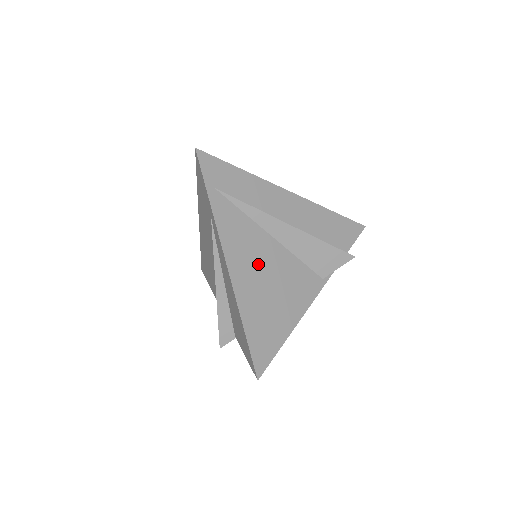
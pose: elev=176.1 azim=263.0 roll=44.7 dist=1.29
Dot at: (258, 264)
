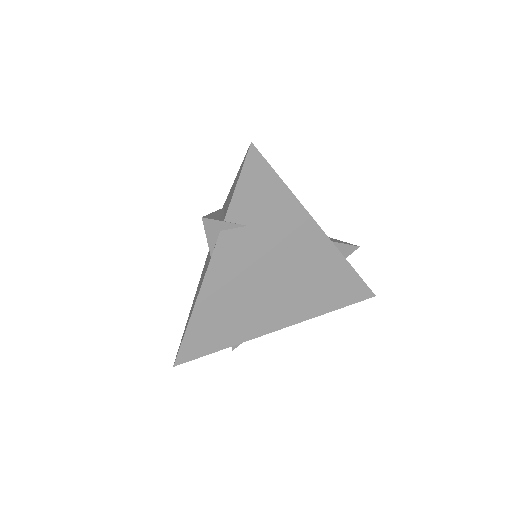
Dot at: occluded
